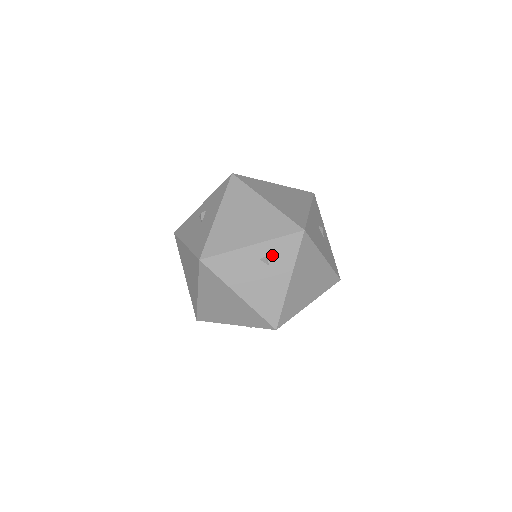
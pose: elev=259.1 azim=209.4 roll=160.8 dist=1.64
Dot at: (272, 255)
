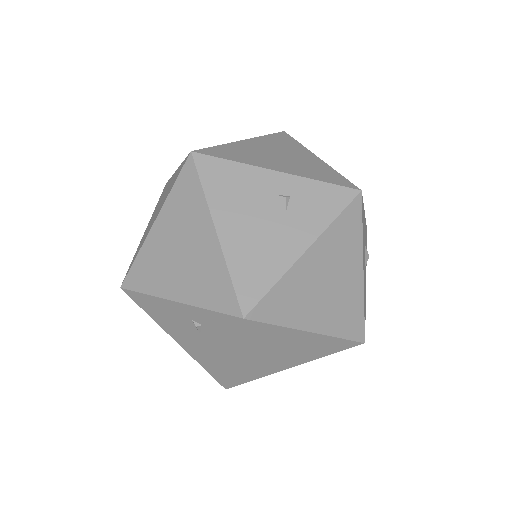
Dot at: (298, 199)
